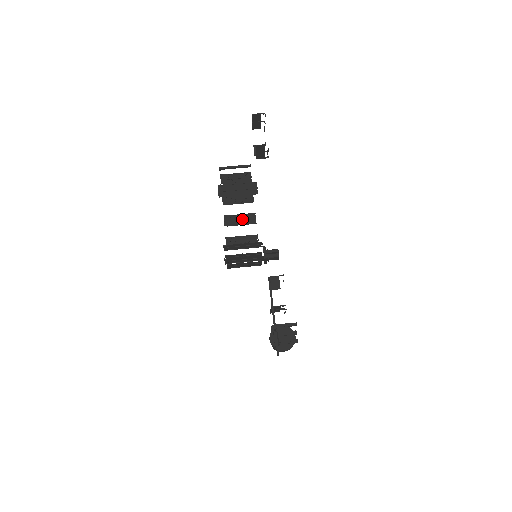
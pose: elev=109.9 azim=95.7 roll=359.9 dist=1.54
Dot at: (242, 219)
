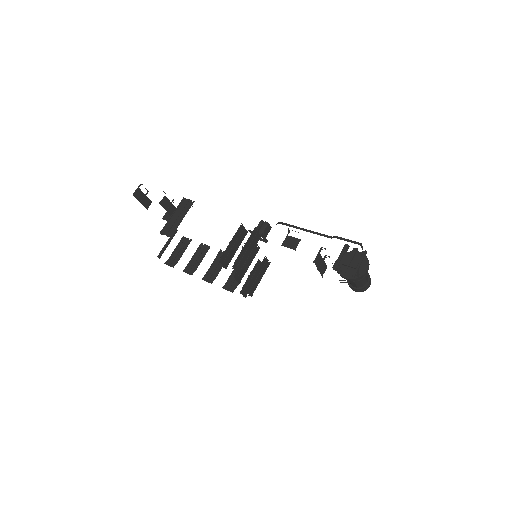
Dot at: (217, 264)
